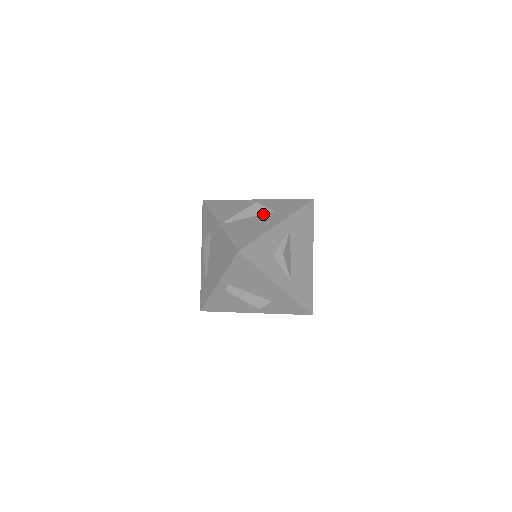
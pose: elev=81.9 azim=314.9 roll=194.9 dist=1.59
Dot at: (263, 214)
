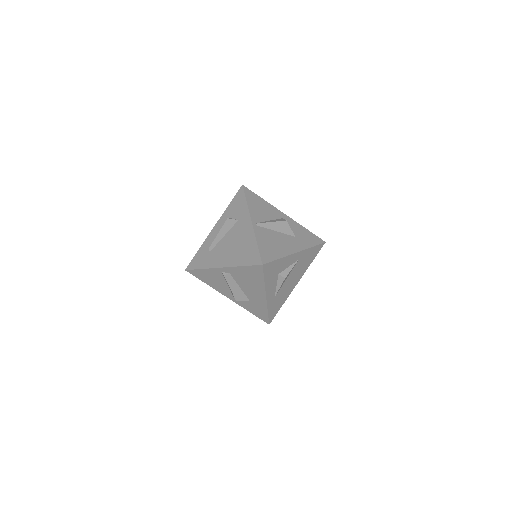
Dot at: (287, 234)
